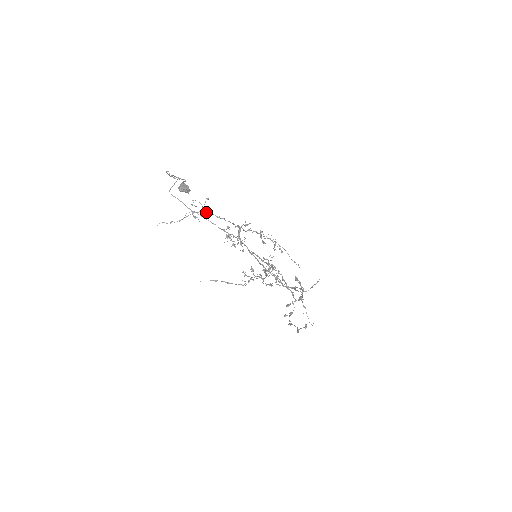
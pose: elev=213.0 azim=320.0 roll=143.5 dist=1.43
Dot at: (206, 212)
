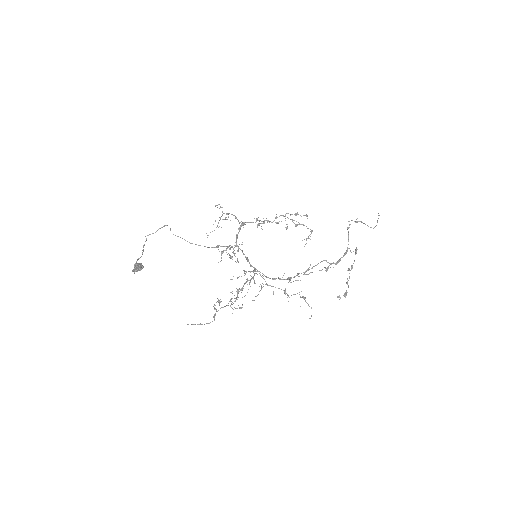
Dot at: (226, 214)
